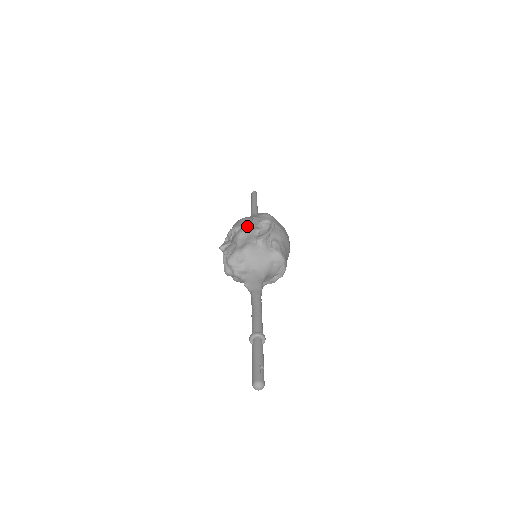
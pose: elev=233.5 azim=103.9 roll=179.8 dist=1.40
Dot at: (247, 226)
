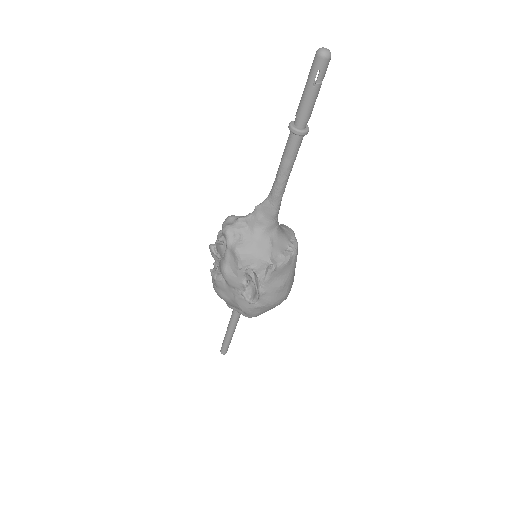
Dot at: occluded
